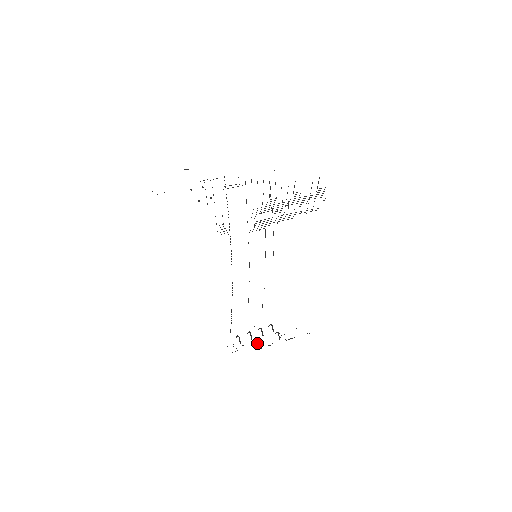
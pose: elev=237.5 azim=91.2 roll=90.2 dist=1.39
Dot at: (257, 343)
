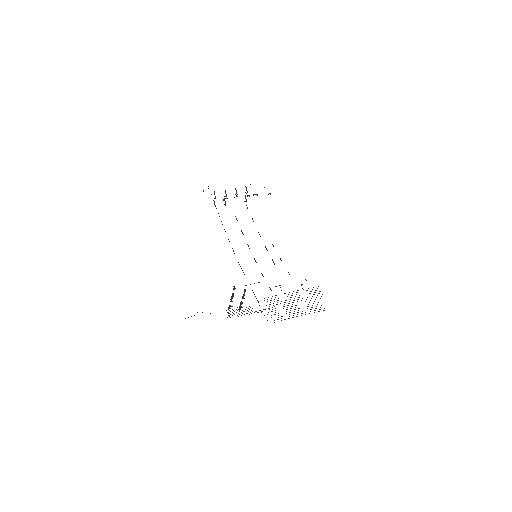
Dot at: (225, 205)
